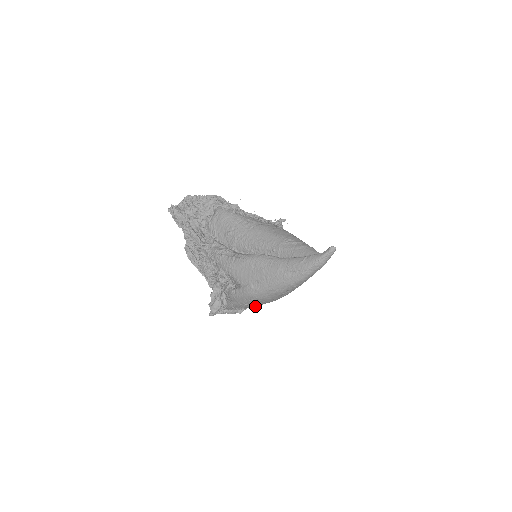
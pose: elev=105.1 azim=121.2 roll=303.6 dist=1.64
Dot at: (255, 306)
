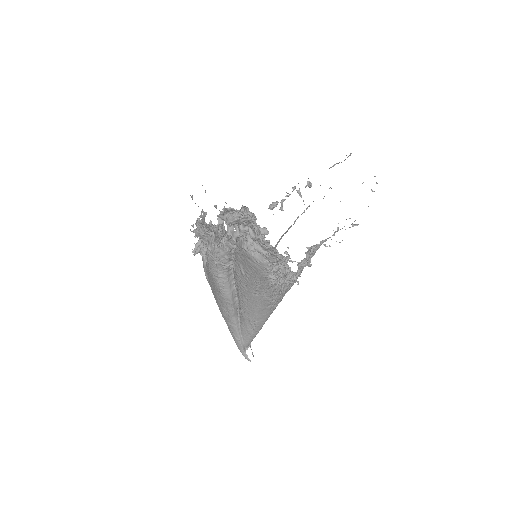
Dot at: occluded
